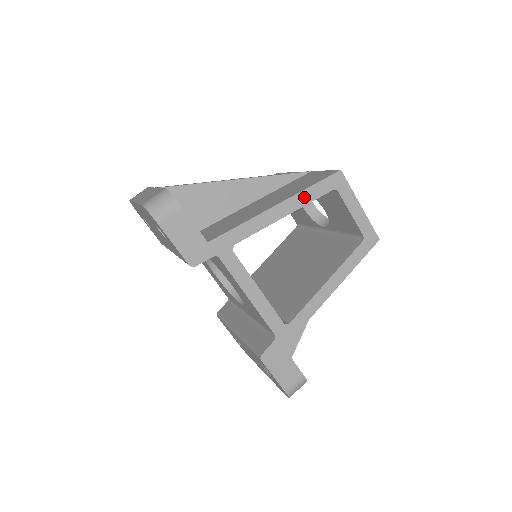
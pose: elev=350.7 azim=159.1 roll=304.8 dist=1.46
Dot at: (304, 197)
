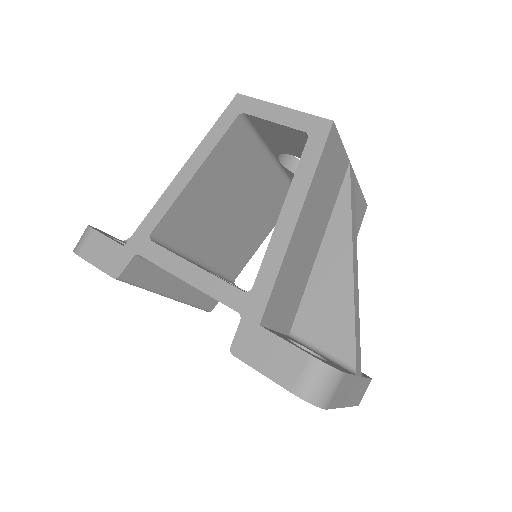
Dot at: (207, 144)
